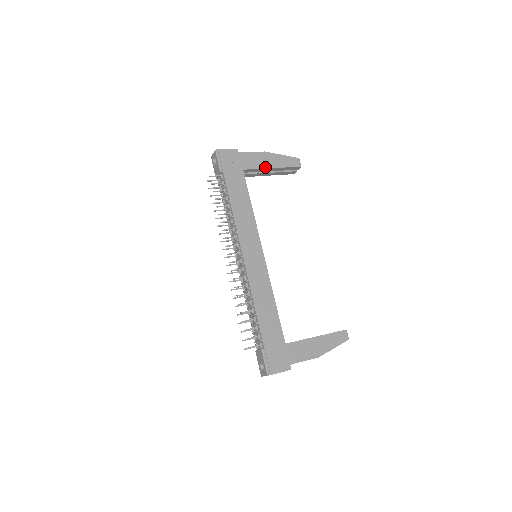
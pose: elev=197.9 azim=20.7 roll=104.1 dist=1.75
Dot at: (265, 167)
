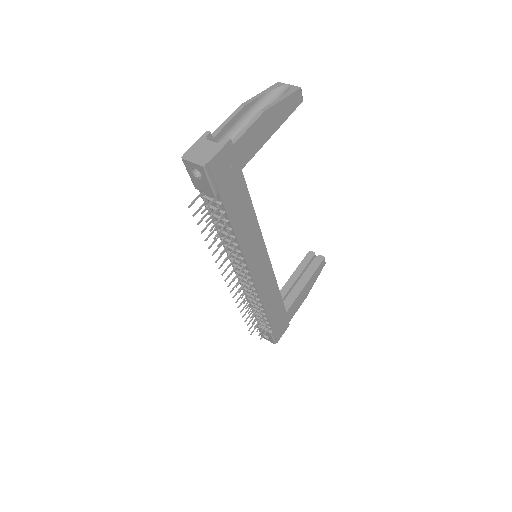
Dot at: (265, 140)
